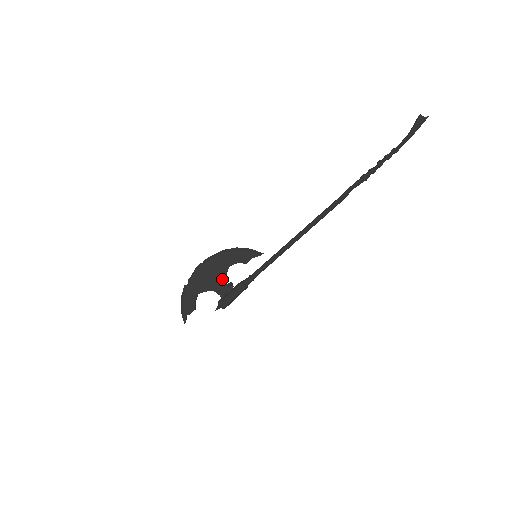
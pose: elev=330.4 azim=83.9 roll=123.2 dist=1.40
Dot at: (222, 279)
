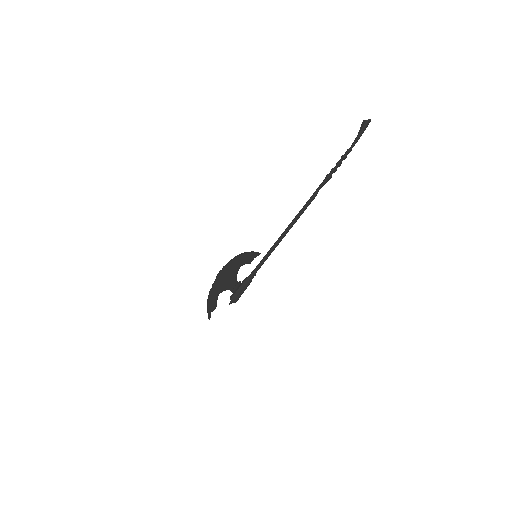
Dot at: (233, 279)
